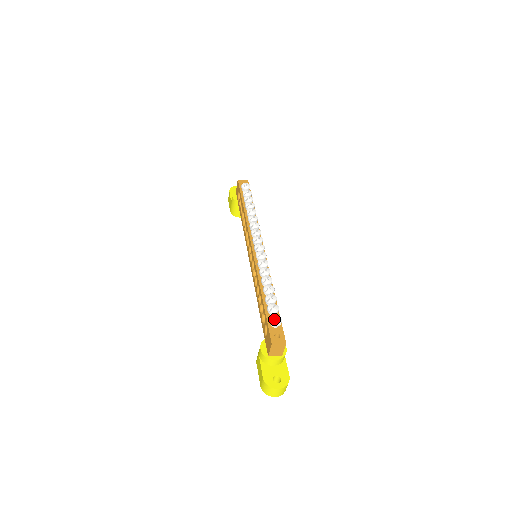
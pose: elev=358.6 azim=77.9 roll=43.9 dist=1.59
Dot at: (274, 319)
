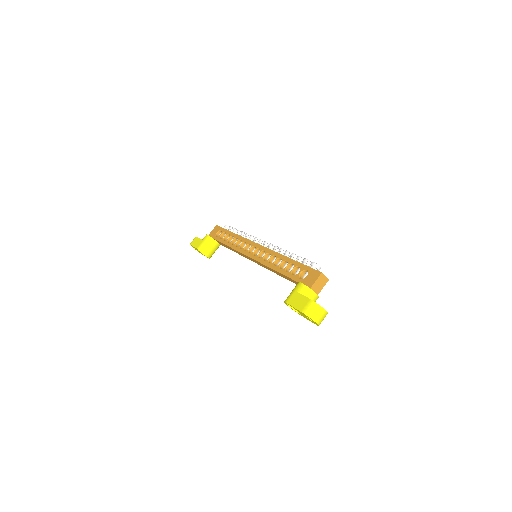
Dot at: (316, 263)
